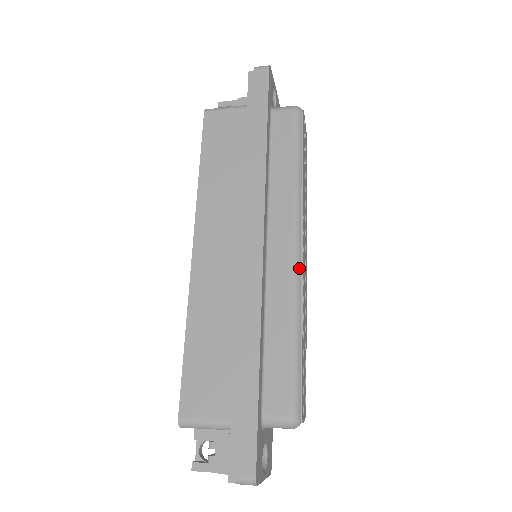
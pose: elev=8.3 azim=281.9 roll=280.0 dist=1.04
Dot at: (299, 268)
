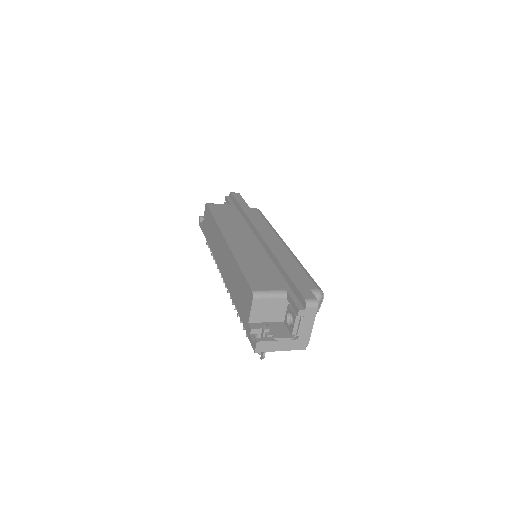
Dot at: (289, 249)
